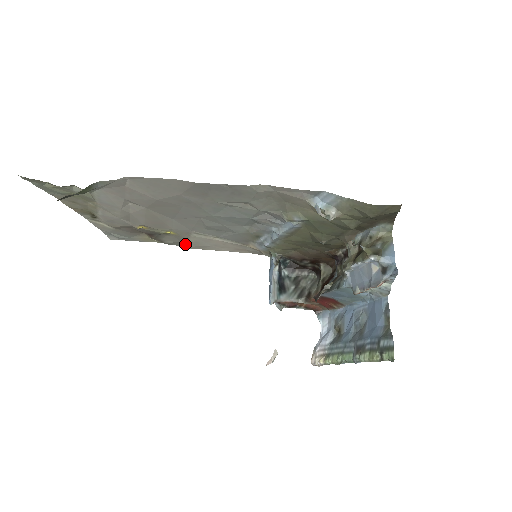
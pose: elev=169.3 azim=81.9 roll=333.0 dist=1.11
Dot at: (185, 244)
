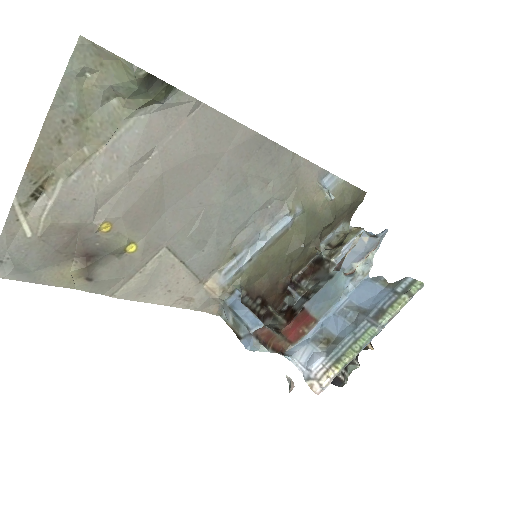
Dot at: (125, 284)
